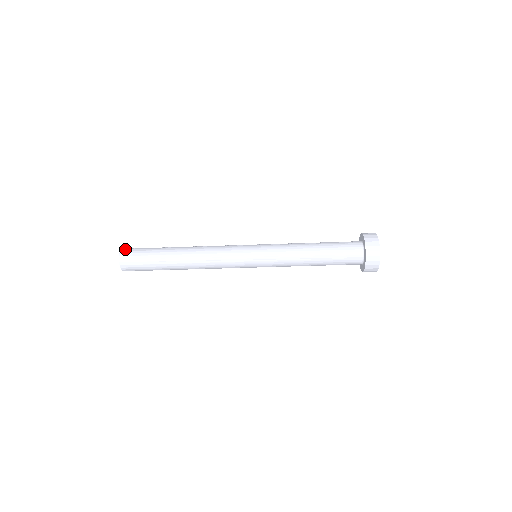
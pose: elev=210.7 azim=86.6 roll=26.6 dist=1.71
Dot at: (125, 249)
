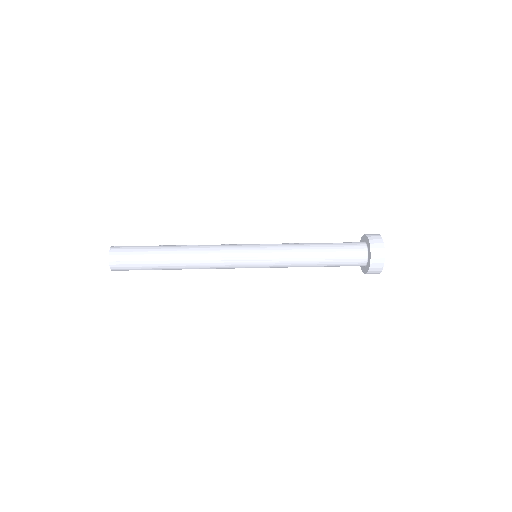
Dot at: (115, 247)
